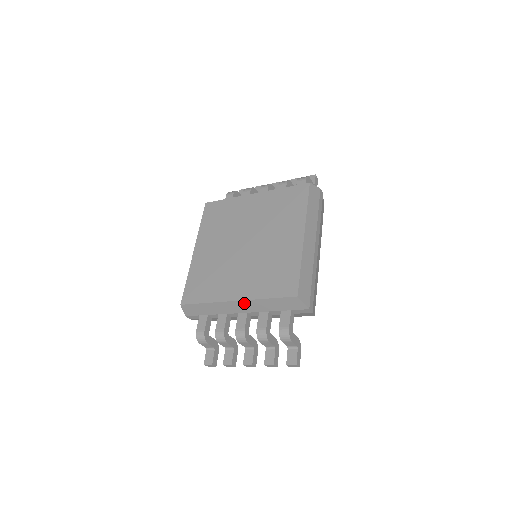
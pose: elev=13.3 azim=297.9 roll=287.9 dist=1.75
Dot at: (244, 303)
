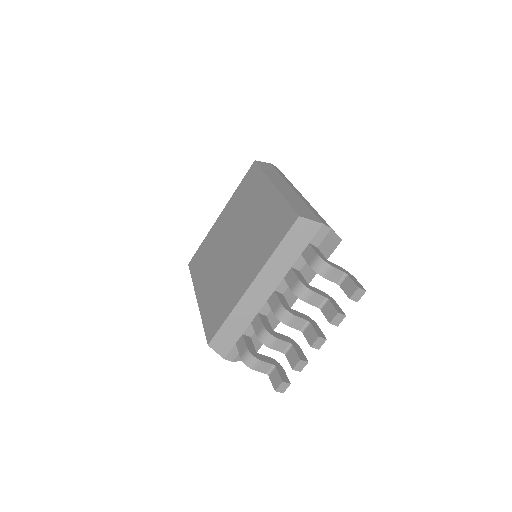
Dot at: (261, 279)
